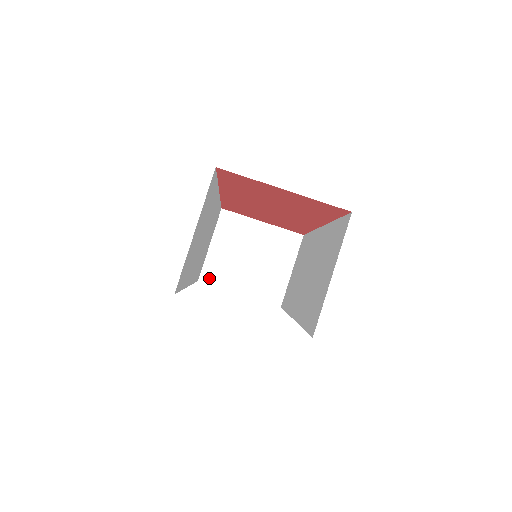
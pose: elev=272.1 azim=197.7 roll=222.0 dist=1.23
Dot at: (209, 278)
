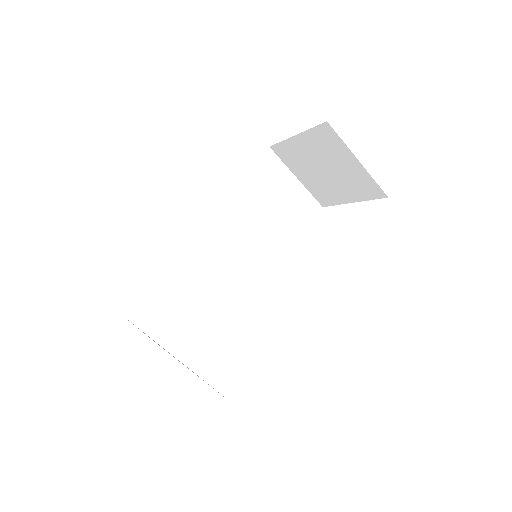
Dot at: (325, 202)
